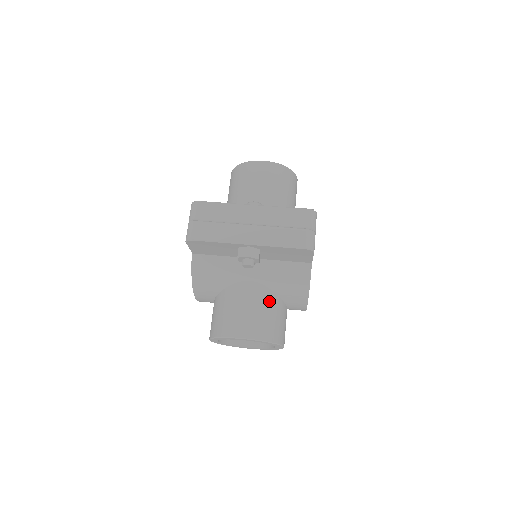
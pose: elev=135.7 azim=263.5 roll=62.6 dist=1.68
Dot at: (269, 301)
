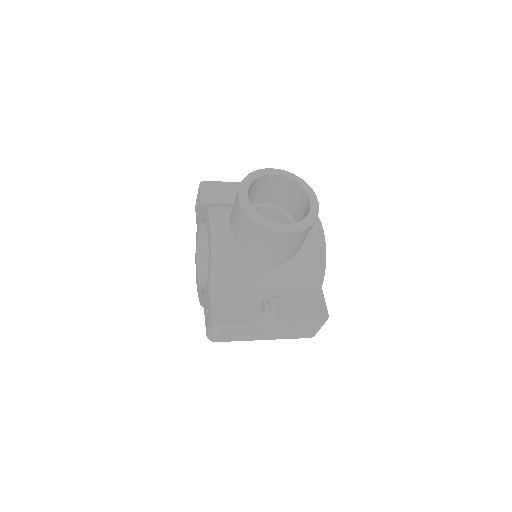
Dot at: occluded
